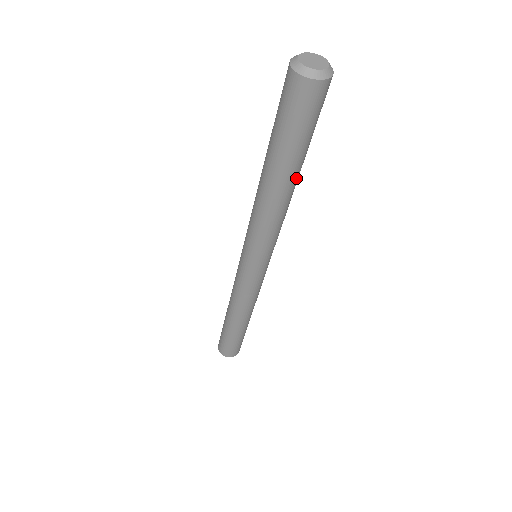
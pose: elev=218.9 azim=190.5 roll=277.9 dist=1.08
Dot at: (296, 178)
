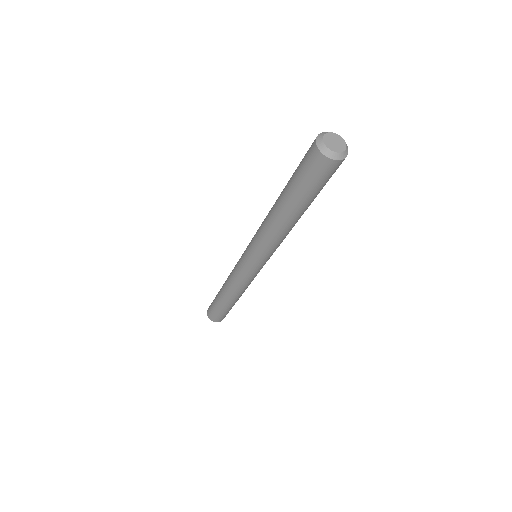
Dot at: occluded
